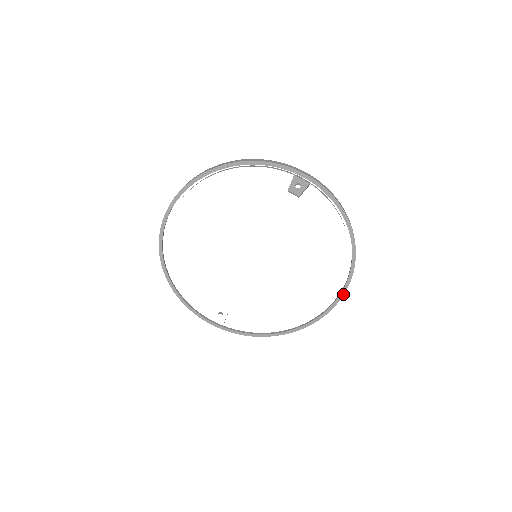
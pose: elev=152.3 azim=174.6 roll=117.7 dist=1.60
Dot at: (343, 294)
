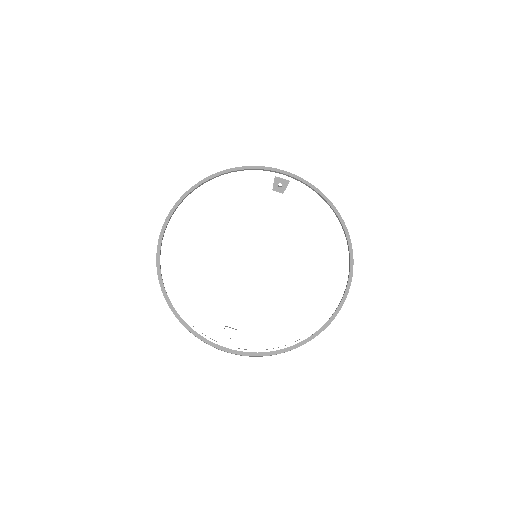
Dot at: (351, 278)
